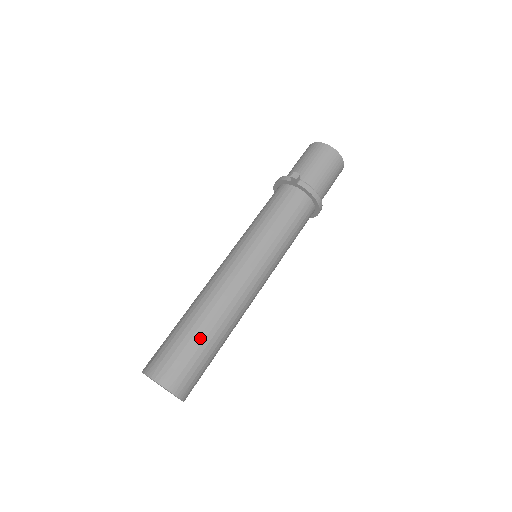
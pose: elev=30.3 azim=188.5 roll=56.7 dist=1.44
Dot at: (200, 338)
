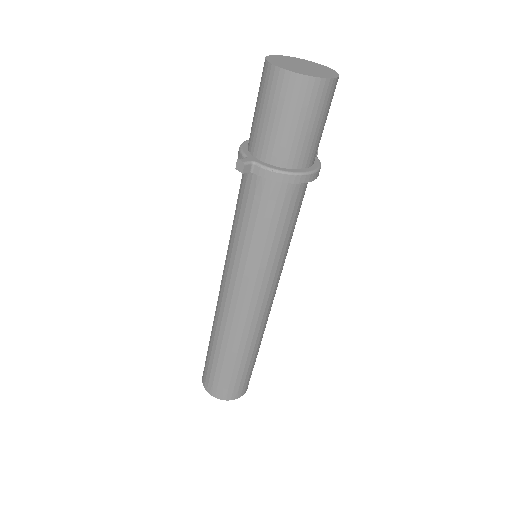
Dot at: (224, 362)
